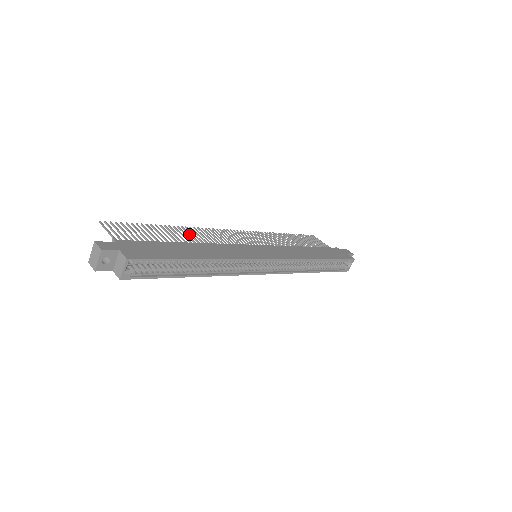
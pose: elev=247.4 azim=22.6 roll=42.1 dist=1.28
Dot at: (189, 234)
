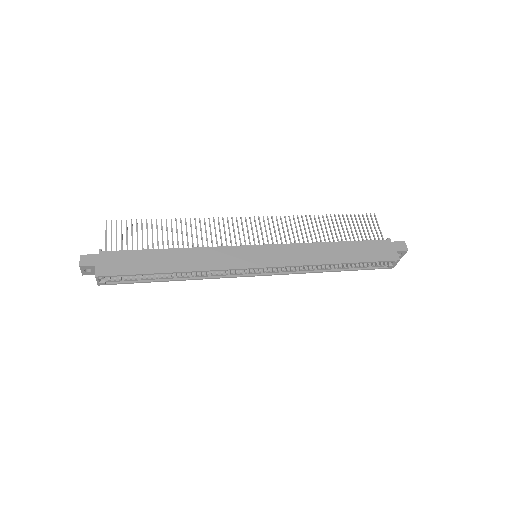
Dot at: (191, 230)
